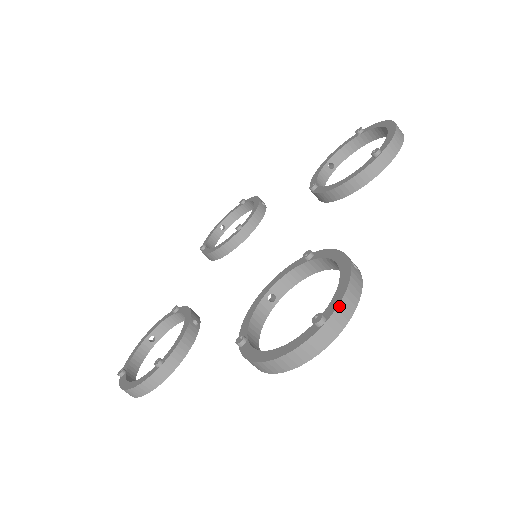
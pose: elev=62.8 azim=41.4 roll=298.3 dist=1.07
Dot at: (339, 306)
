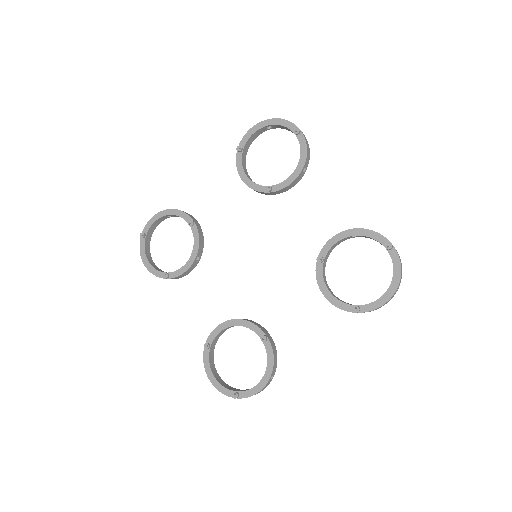
Dot at: occluded
